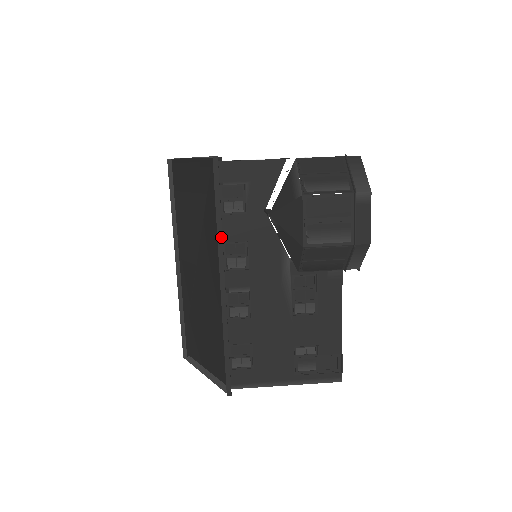
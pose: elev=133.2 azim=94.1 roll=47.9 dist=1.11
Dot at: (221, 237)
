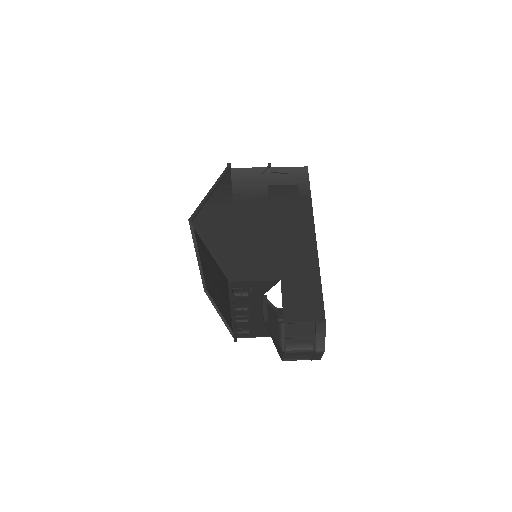
Dot at: (233, 306)
